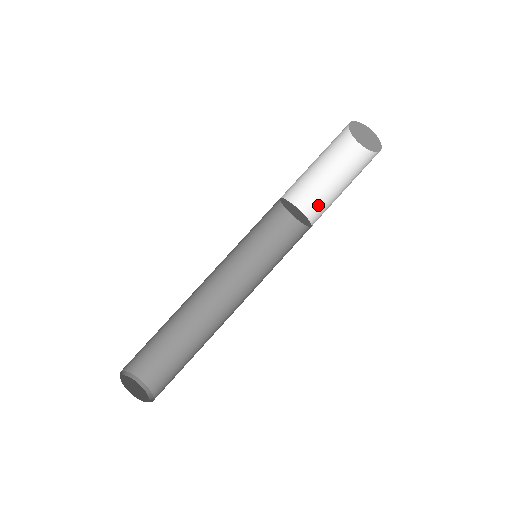
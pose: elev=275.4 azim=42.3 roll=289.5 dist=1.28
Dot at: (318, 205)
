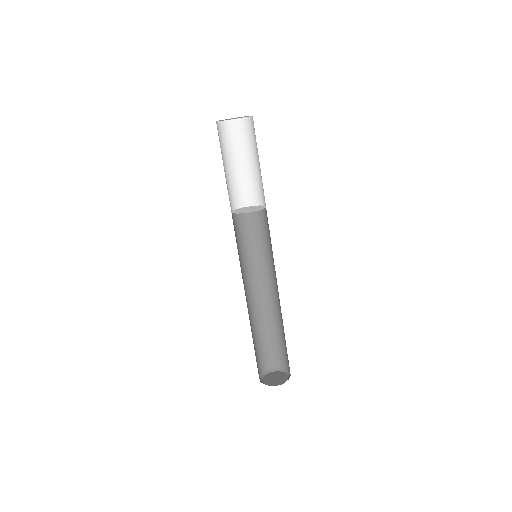
Dot at: (259, 185)
